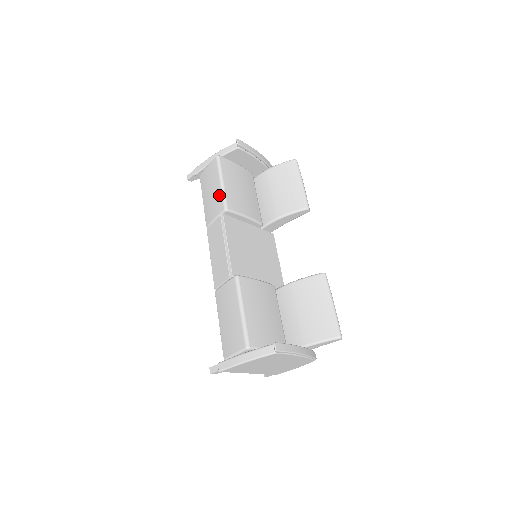
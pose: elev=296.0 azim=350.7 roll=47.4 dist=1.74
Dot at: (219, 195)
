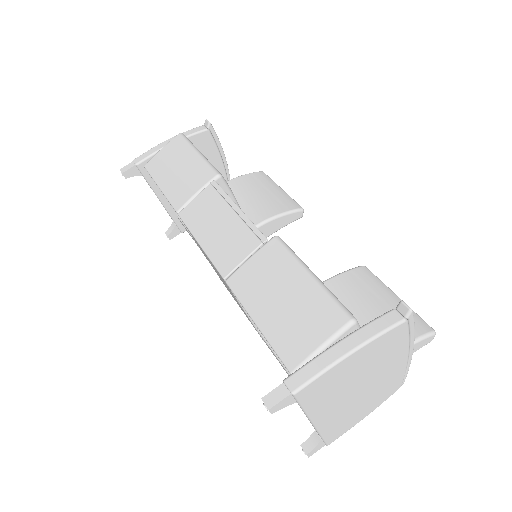
Dot at: (200, 164)
